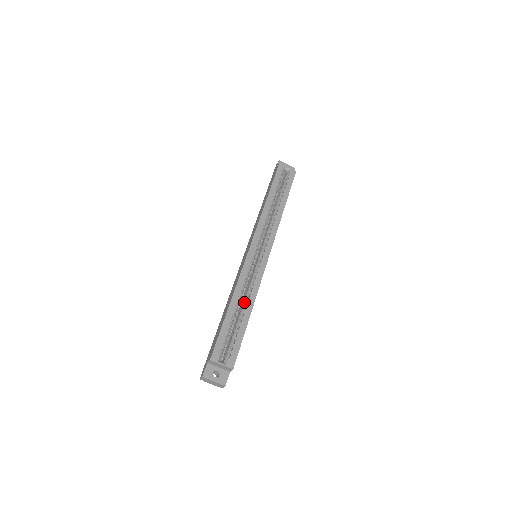
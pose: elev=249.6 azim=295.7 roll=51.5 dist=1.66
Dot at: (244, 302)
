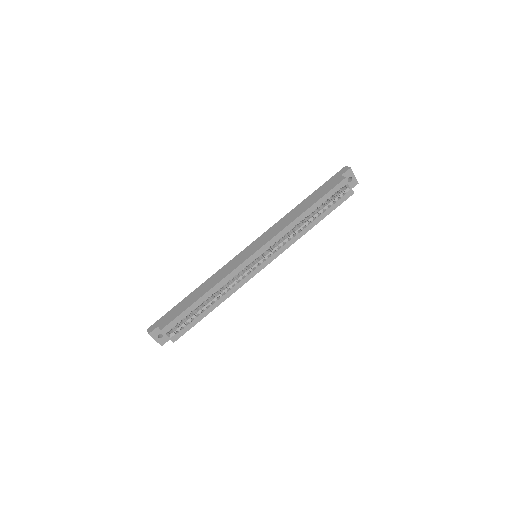
Dot at: (217, 296)
